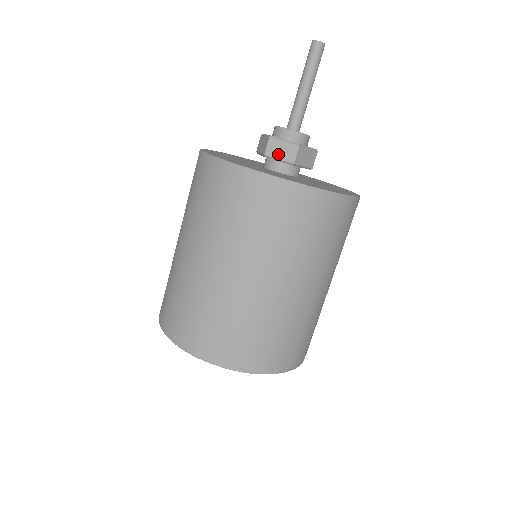
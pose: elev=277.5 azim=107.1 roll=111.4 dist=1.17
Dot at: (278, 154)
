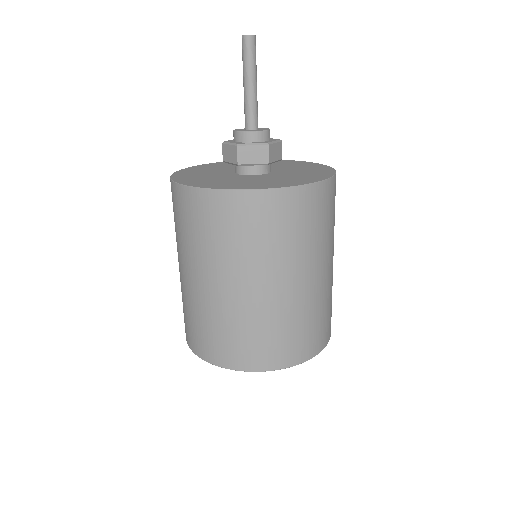
Dot at: (251, 159)
